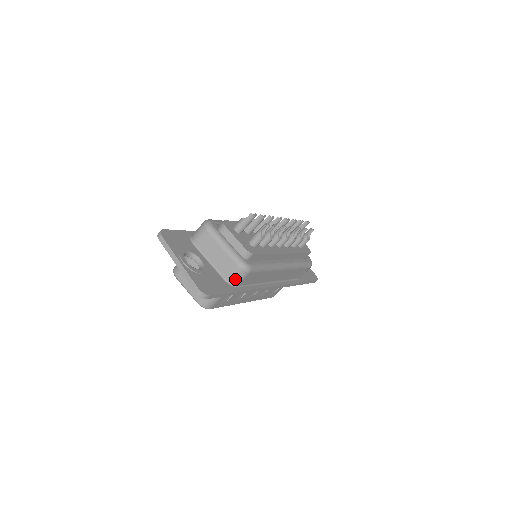
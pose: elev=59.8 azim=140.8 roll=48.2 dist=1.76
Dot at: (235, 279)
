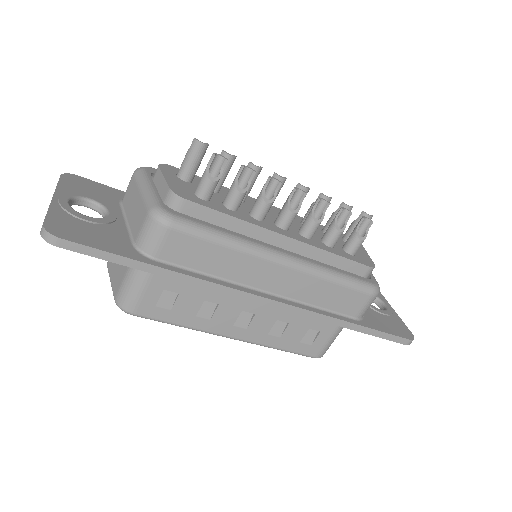
Dot at: (146, 240)
